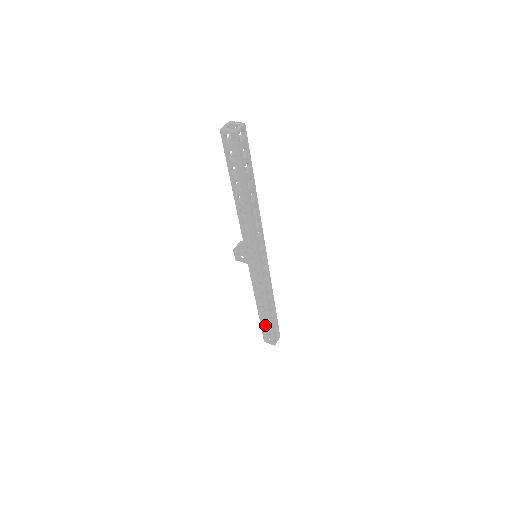
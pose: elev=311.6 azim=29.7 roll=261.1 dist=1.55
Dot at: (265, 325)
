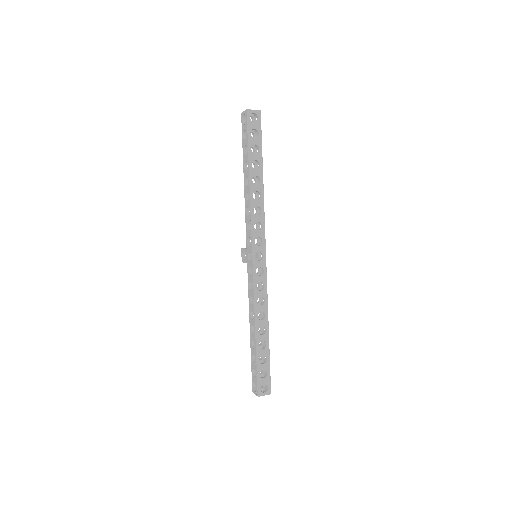
Dot at: occluded
